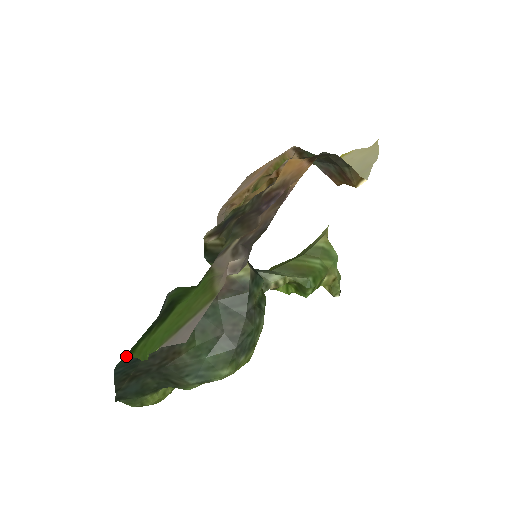
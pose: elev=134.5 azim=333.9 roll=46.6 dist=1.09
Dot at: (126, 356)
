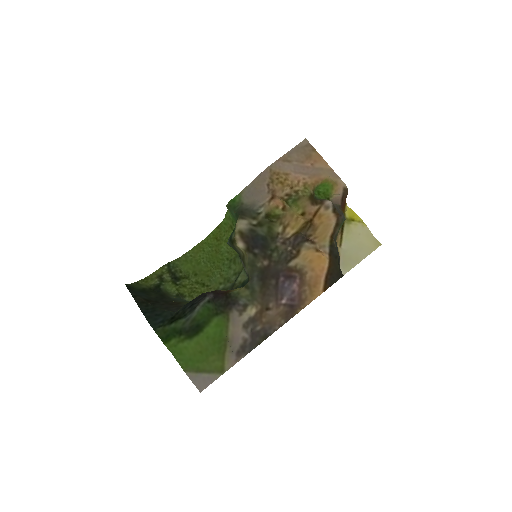
Dot at: (160, 335)
